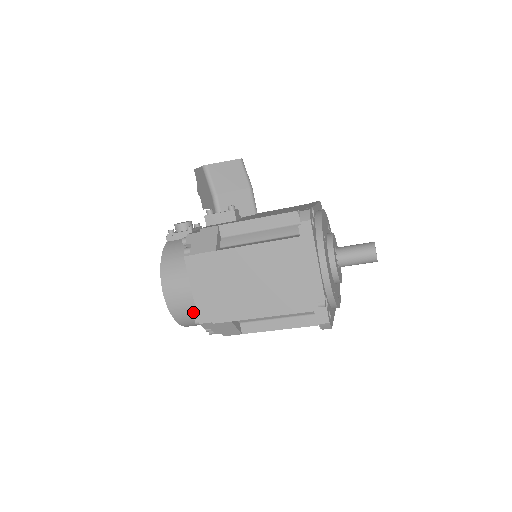
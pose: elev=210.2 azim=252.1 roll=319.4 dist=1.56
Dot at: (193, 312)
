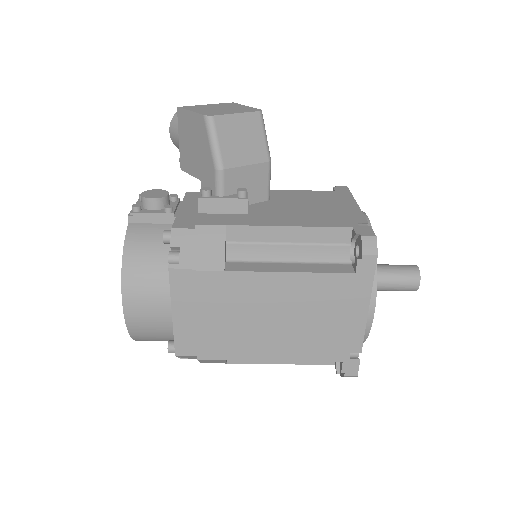
Dot at: (165, 335)
